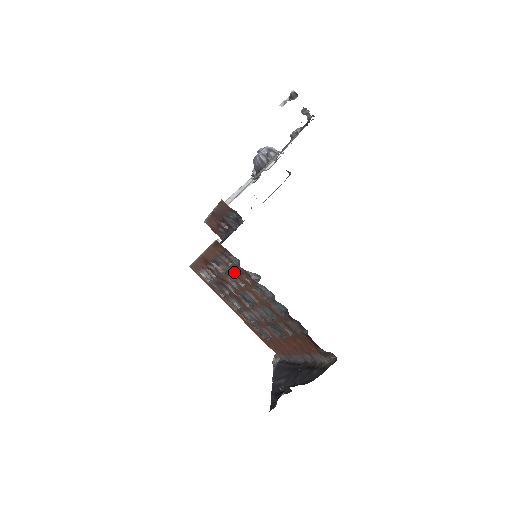
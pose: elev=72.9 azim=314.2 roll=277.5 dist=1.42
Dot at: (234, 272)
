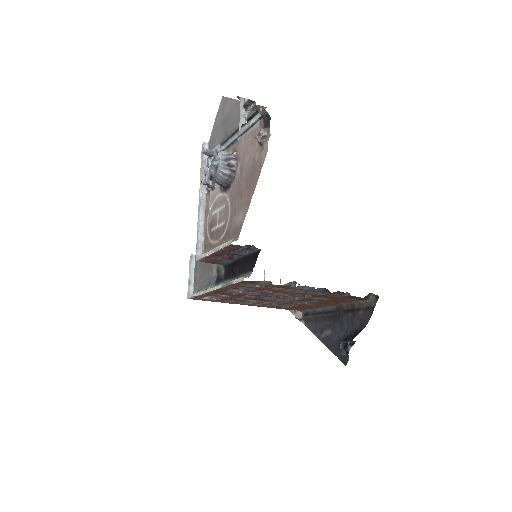
Dot at: occluded
